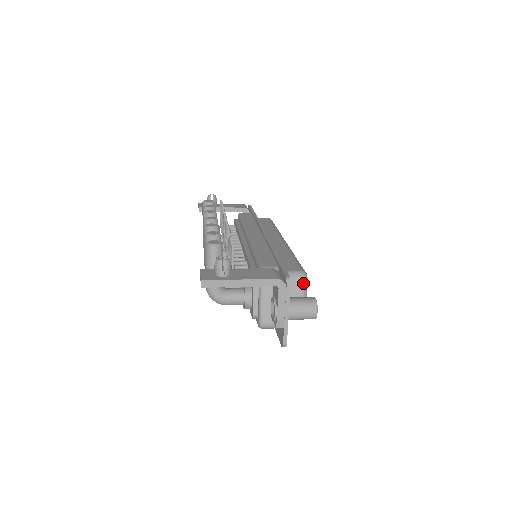
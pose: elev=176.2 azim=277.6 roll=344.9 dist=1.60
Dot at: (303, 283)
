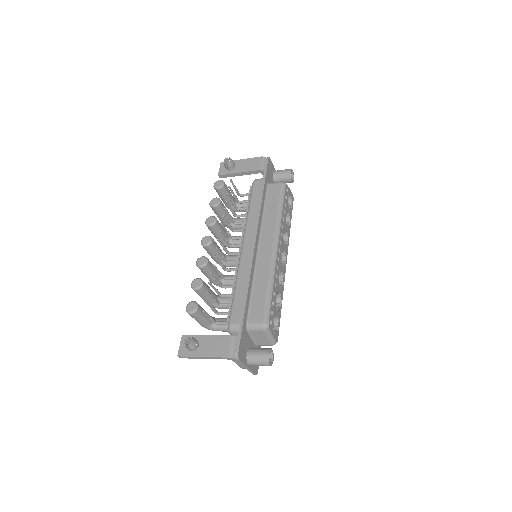
Dot at: (265, 332)
